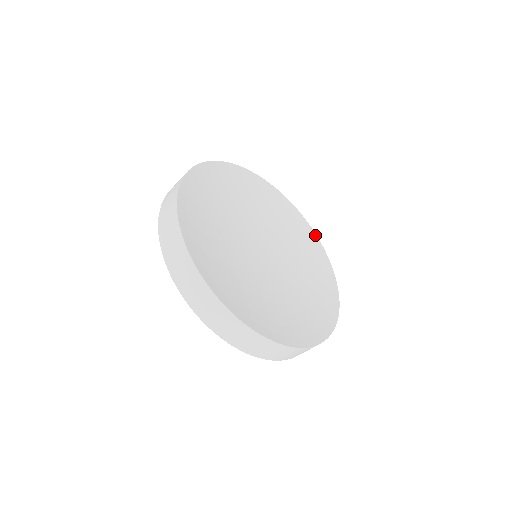
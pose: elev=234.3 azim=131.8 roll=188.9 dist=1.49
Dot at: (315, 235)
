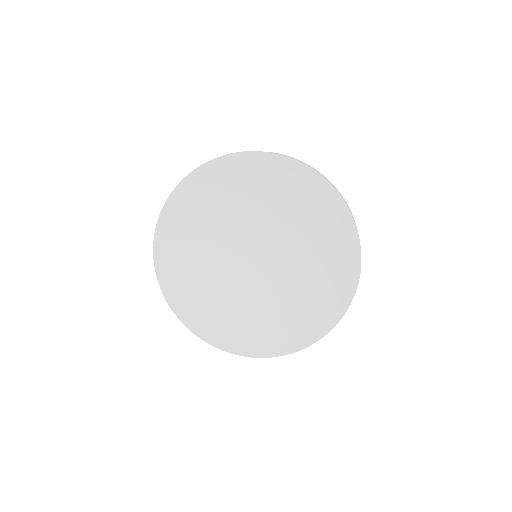
Dot at: (310, 170)
